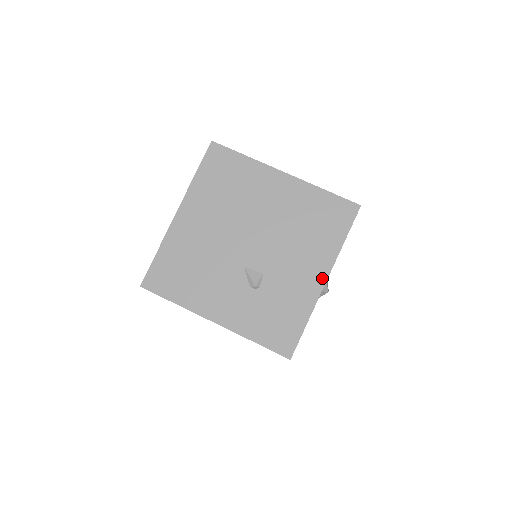
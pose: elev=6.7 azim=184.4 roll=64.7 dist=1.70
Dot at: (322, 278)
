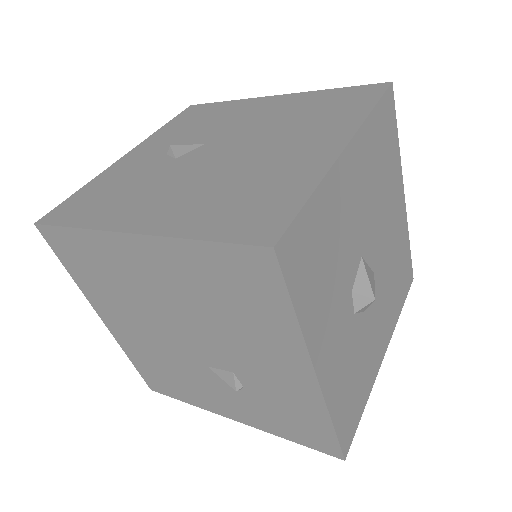
Dot at: (307, 373)
